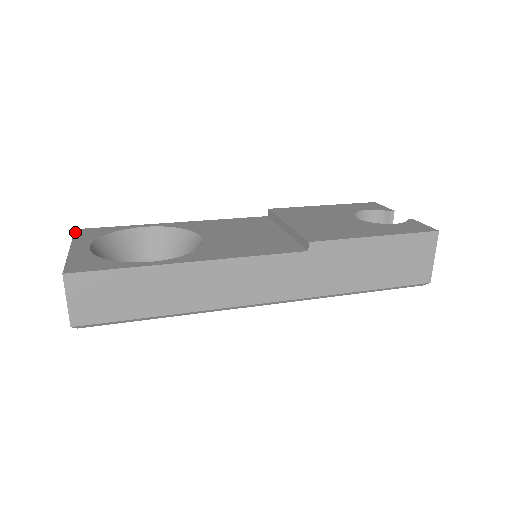
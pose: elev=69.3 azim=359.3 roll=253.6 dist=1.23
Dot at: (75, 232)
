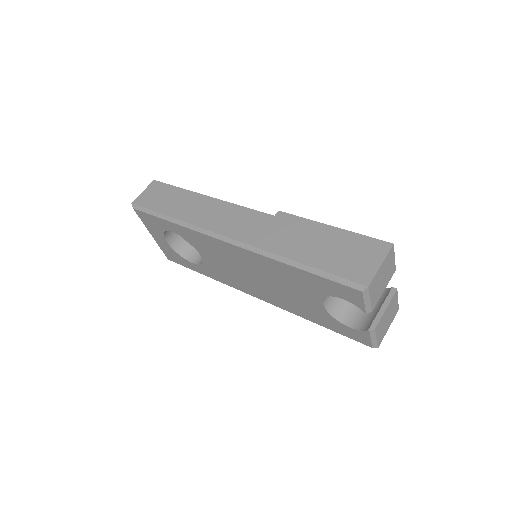
Dot at: occluded
